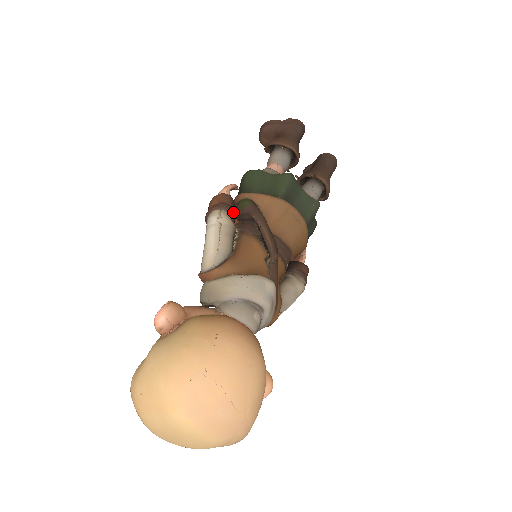
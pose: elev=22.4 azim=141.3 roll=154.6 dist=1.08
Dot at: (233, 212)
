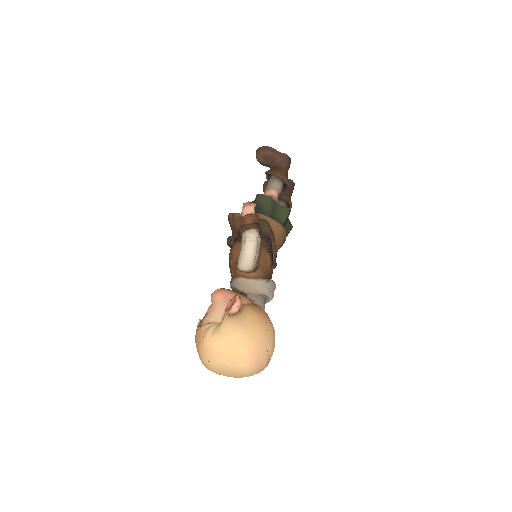
Dot at: occluded
